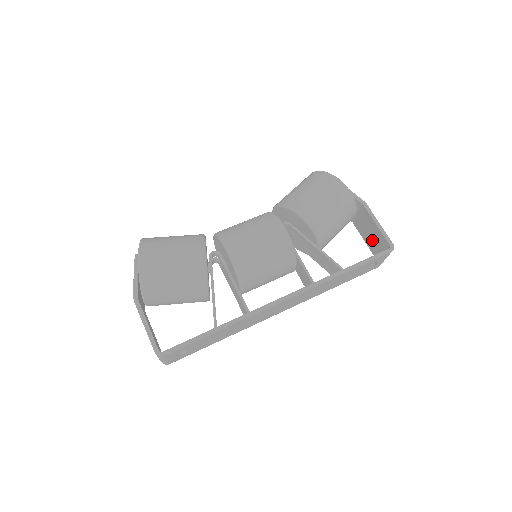
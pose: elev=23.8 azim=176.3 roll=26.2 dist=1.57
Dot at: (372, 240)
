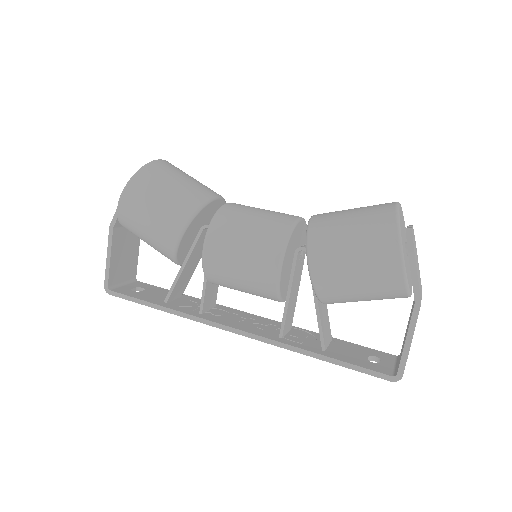
Dot at: occluded
